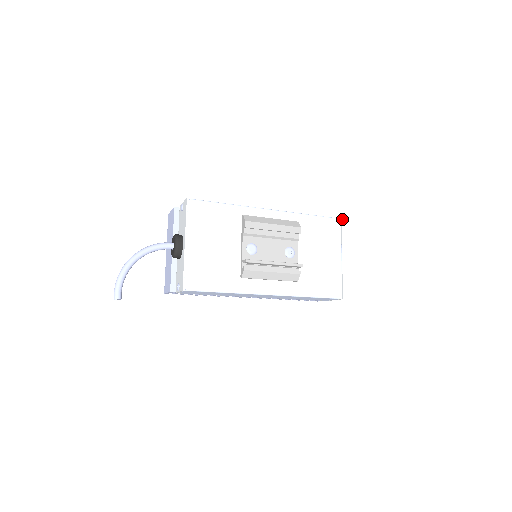
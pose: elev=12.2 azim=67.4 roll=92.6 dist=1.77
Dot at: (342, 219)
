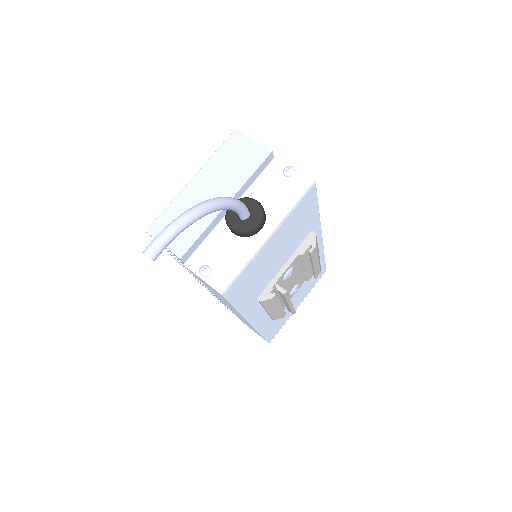
Dot at: occluded
